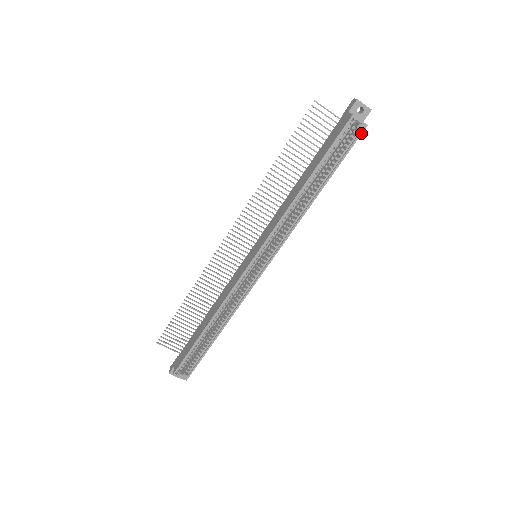
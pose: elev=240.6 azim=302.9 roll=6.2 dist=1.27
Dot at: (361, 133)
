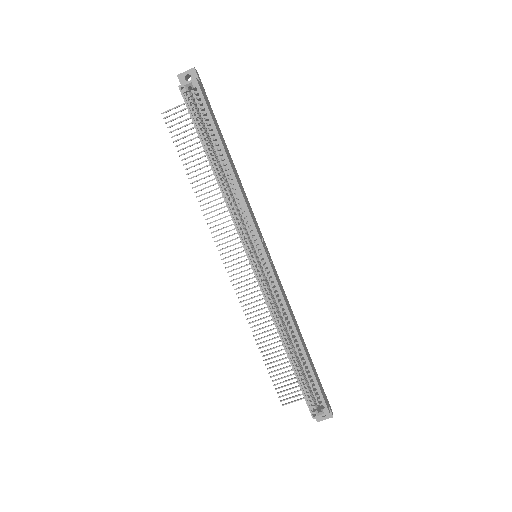
Dot at: (199, 88)
